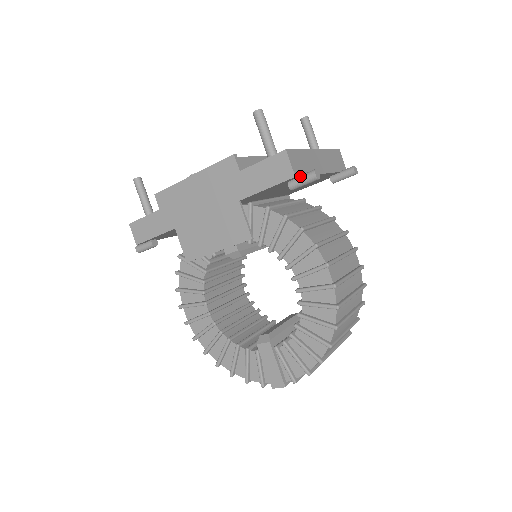
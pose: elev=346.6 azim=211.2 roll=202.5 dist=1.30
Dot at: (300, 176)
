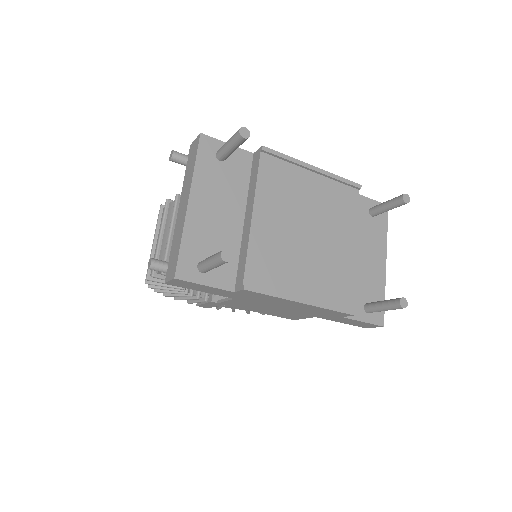
Dot at: occluded
